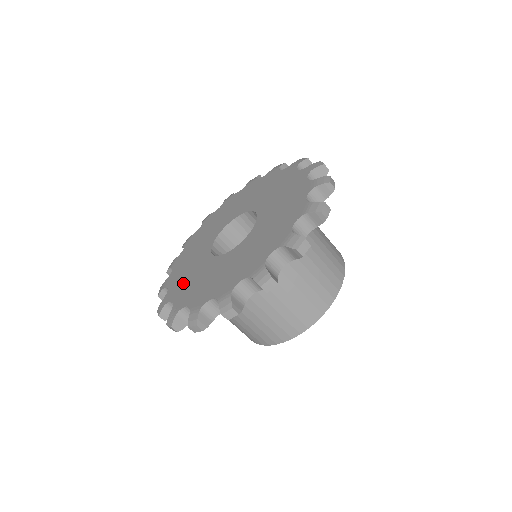
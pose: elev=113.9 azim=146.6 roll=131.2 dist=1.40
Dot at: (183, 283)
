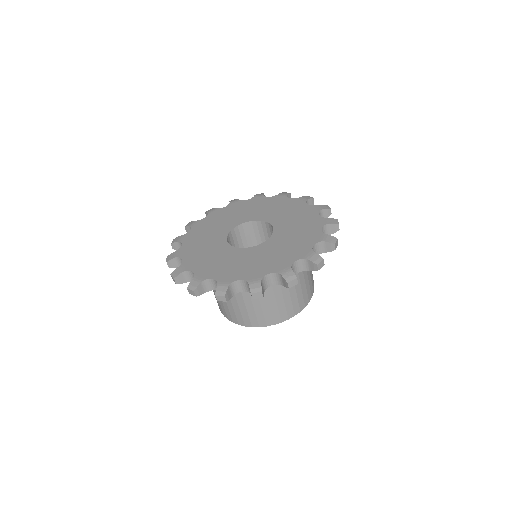
Dot at: (255, 266)
